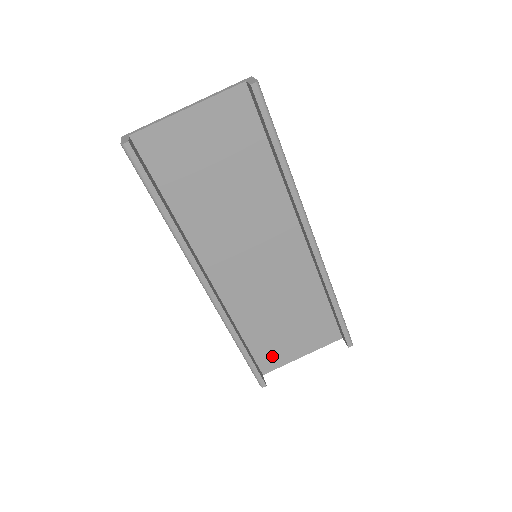
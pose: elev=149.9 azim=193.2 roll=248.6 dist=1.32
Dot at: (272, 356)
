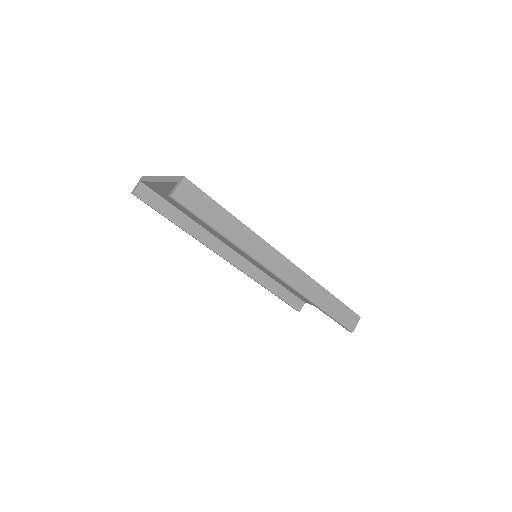
Dot at: (305, 299)
